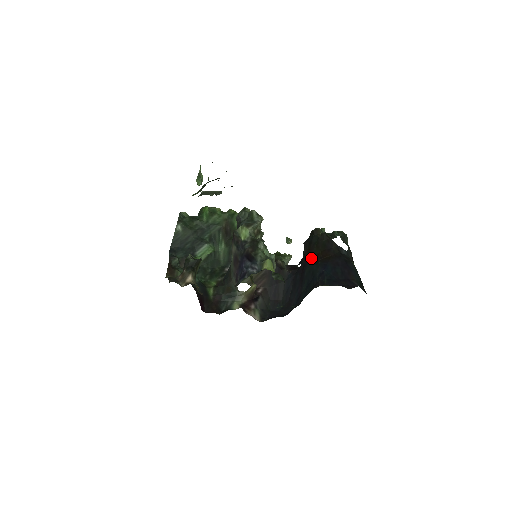
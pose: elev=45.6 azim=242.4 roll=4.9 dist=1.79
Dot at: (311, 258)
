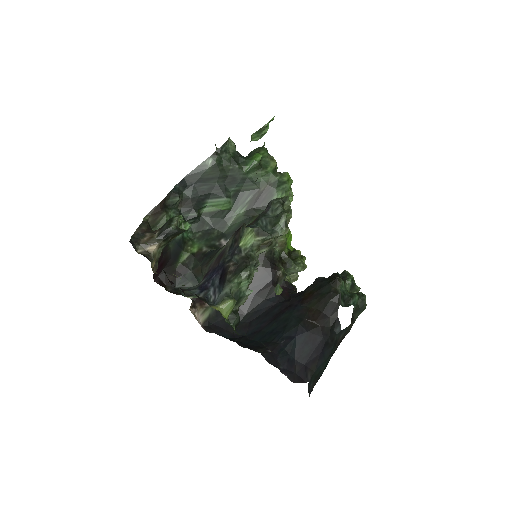
Dot at: (302, 306)
